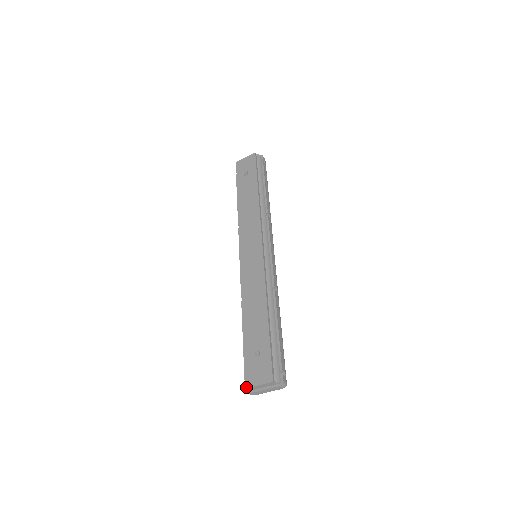
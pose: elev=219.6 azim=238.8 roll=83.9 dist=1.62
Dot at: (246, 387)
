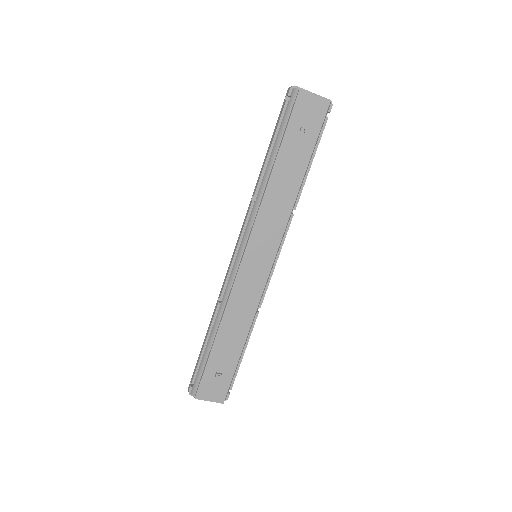
Dot at: (196, 398)
